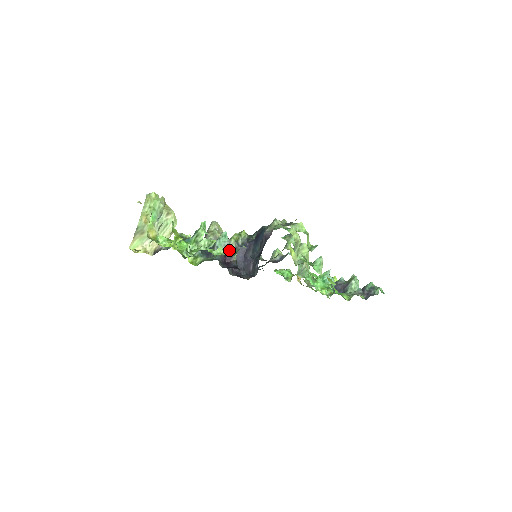
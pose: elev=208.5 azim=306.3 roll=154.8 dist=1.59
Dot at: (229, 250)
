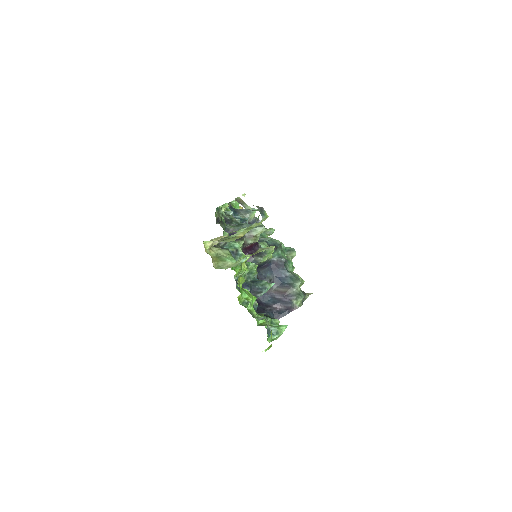
Dot at: (270, 320)
